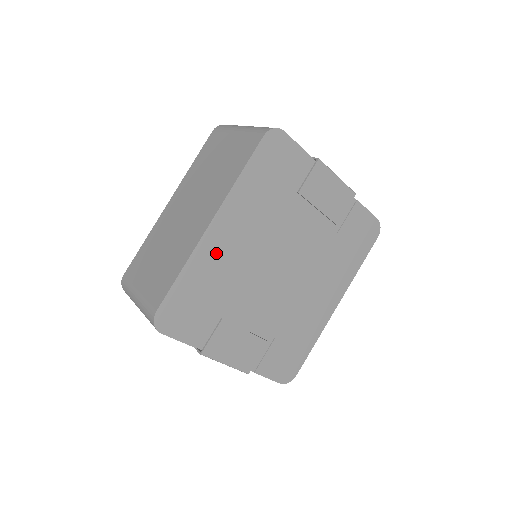
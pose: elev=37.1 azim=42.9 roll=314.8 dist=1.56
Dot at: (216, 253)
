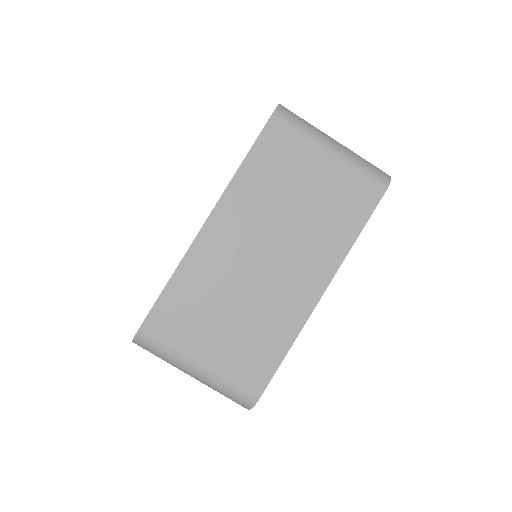
Dot at: occluded
